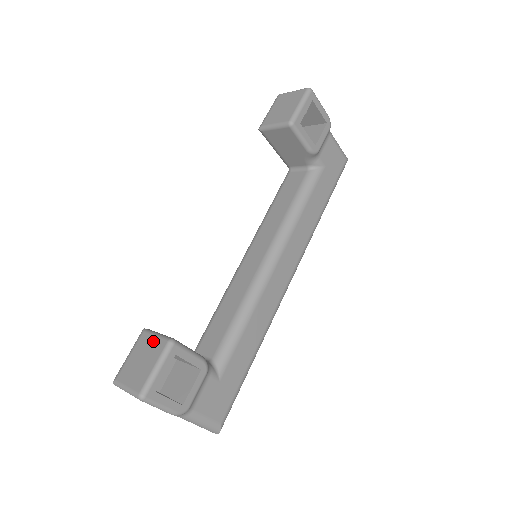
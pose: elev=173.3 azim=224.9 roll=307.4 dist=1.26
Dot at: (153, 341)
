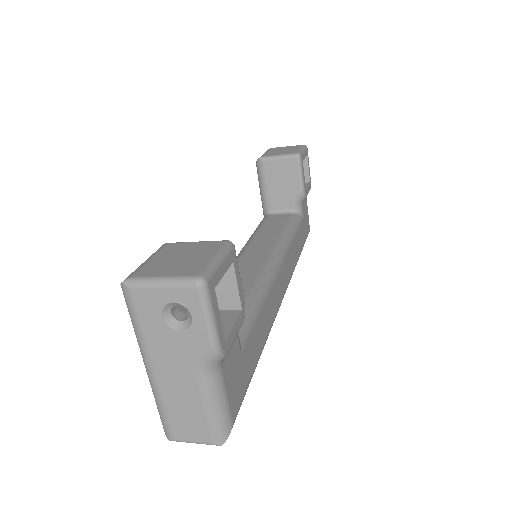
Dot at: (196, 244)
